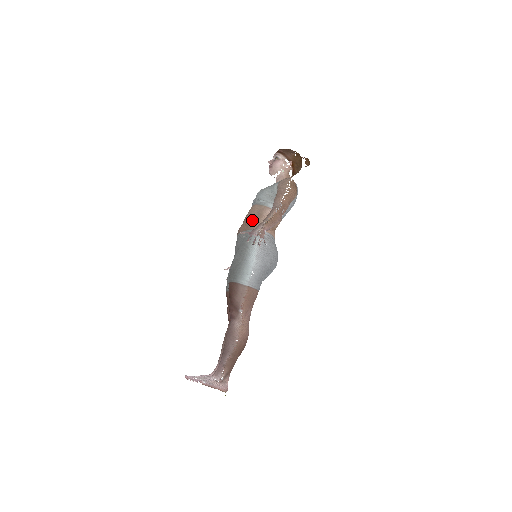
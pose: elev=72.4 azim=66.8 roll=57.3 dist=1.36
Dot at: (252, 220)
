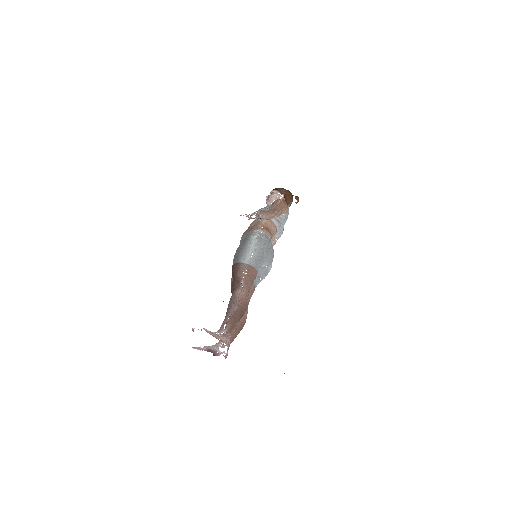
Dot at: (252, 227)
